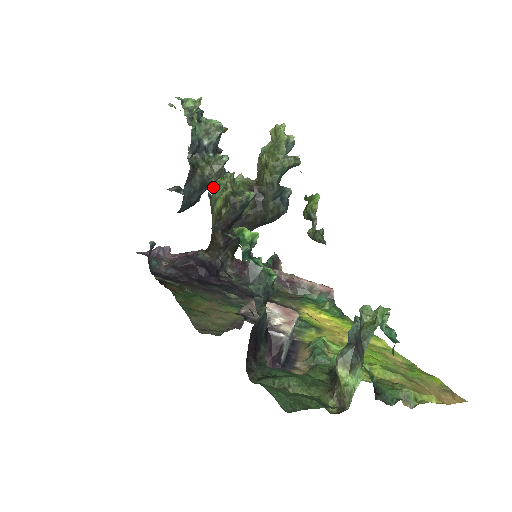
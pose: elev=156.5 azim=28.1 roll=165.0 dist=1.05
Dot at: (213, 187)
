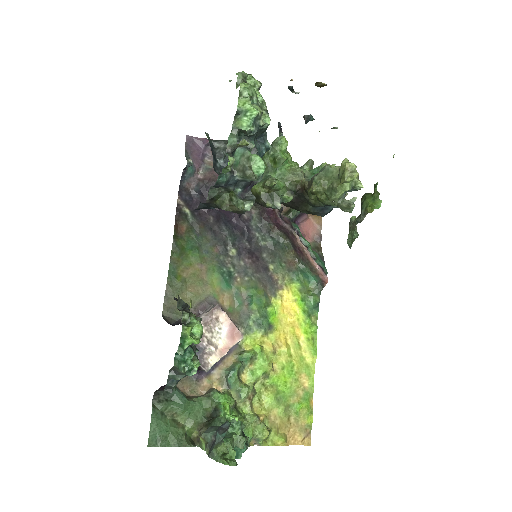
Dot at: occluded
